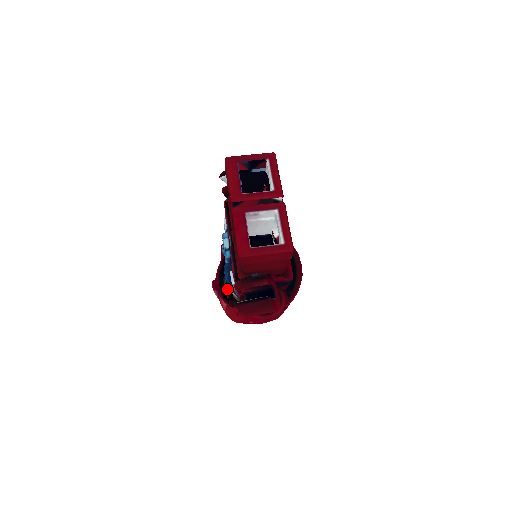
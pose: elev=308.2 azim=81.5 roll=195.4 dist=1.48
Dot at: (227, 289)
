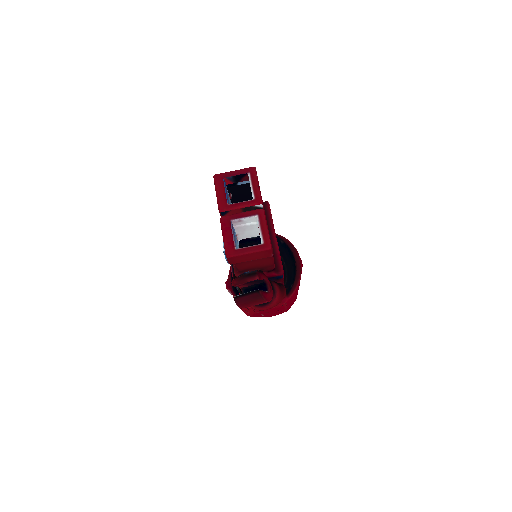
Dot at: (238, 287)
